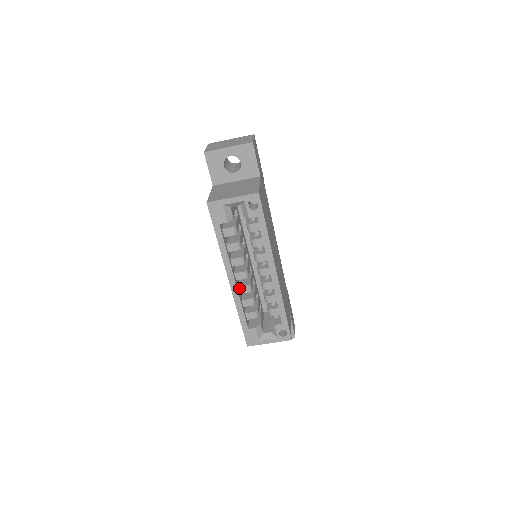
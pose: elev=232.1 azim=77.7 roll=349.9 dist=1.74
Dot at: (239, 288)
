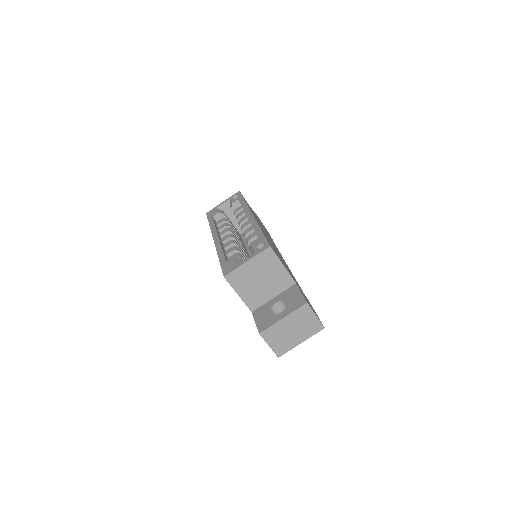
Dot at: (224, 245)
